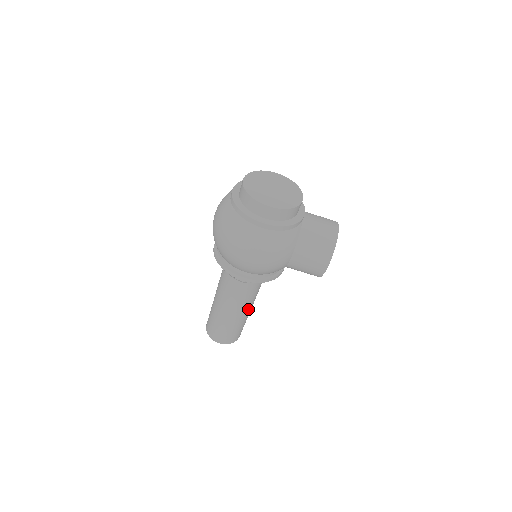
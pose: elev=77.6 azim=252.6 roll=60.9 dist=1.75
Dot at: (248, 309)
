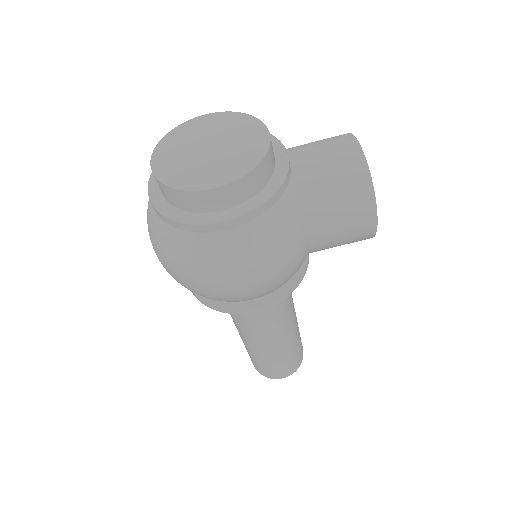
Dot at: (292, 325)
